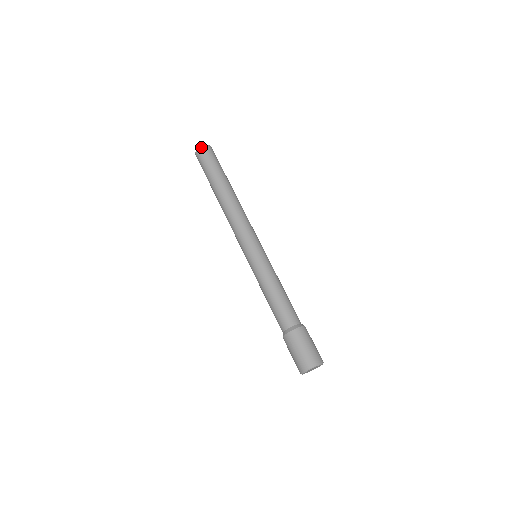
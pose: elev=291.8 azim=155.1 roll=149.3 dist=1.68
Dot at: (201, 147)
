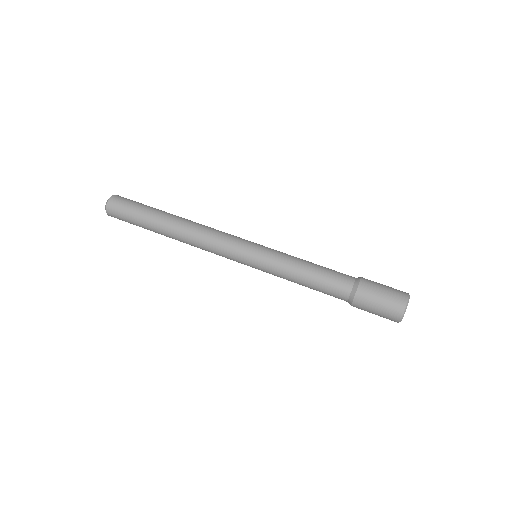
Dot at: (107, 211)
